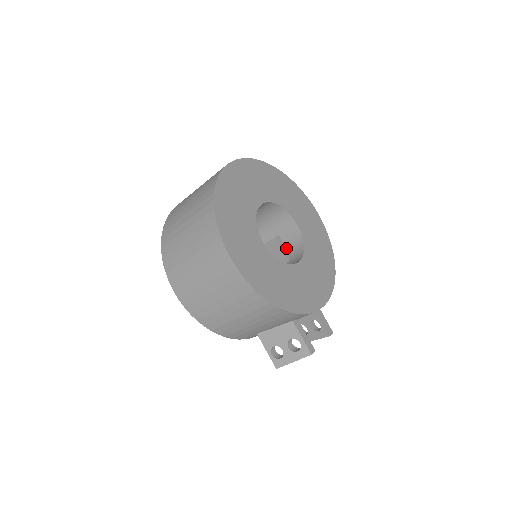
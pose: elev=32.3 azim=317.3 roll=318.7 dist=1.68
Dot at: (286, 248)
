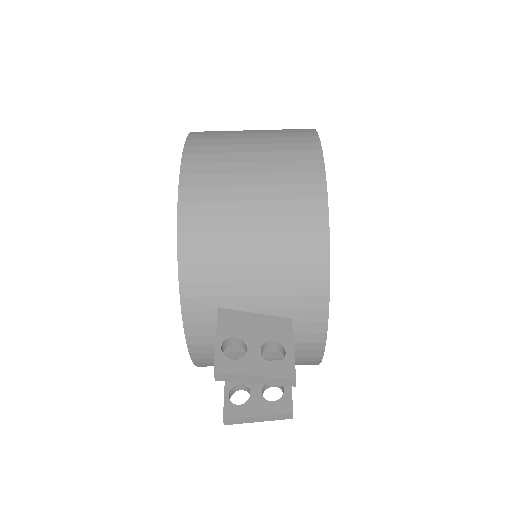
Dot at: occluded
